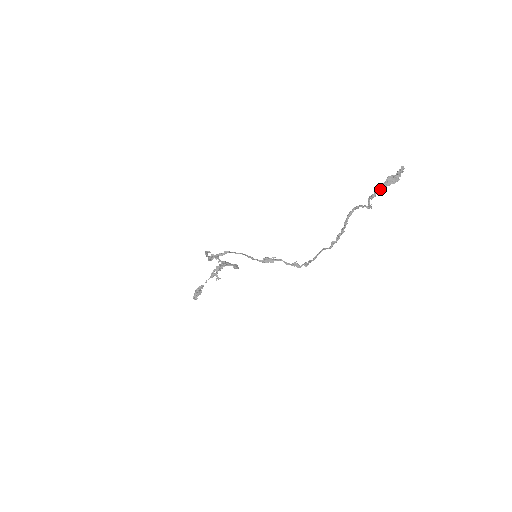
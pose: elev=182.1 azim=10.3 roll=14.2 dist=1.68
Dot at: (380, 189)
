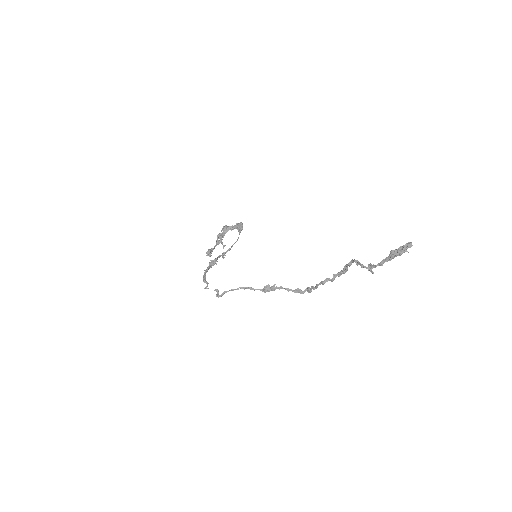
Dot at: (381, 264)
